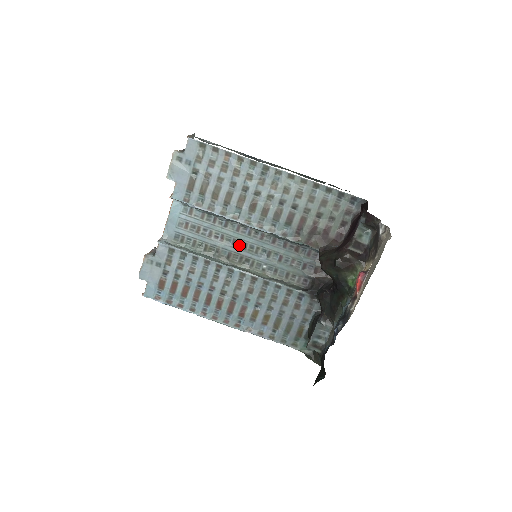
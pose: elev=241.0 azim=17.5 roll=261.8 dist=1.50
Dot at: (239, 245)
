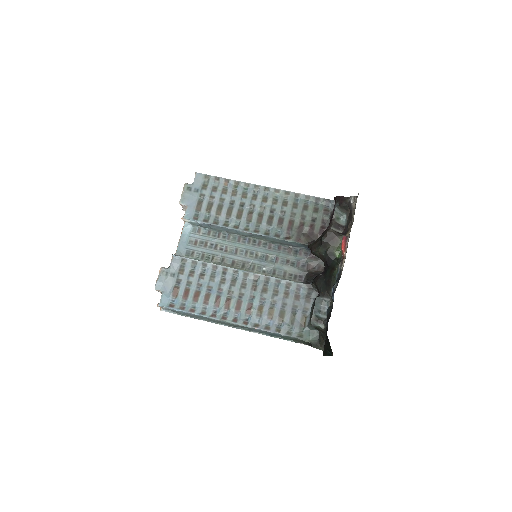
Dot at: (241, 253)
